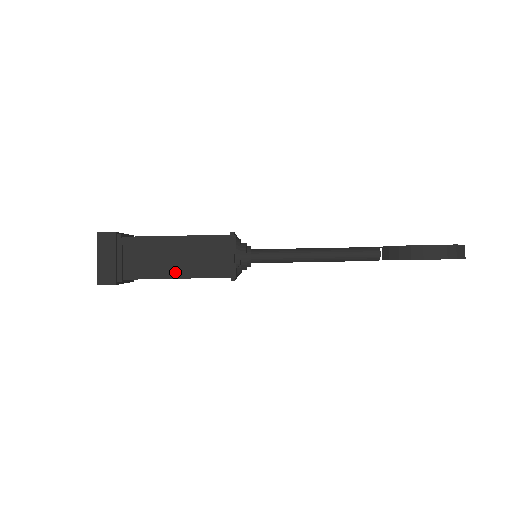
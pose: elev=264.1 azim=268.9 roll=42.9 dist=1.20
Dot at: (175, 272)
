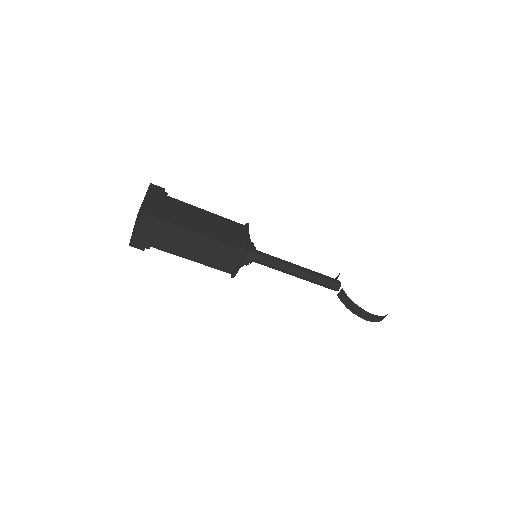
Dot at: (193, 257)
